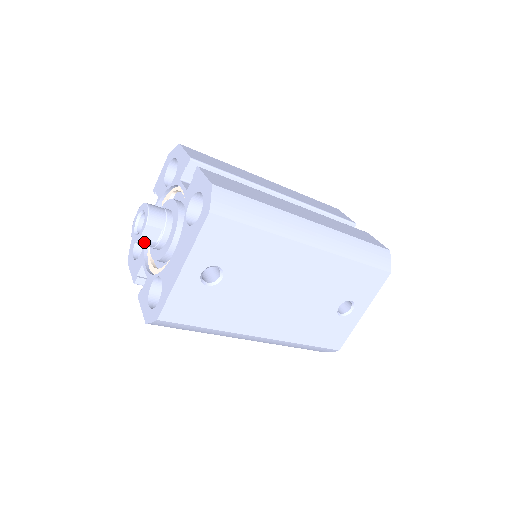
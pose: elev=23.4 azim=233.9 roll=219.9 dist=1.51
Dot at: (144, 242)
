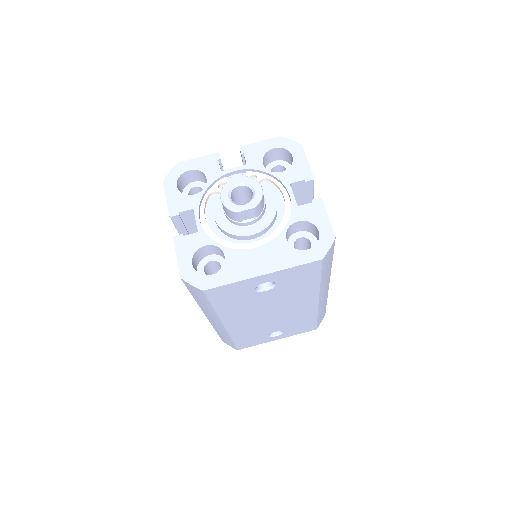
Dot at: (234, 214)
